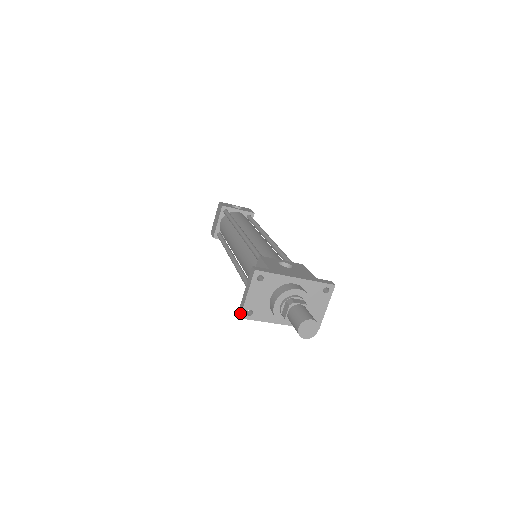
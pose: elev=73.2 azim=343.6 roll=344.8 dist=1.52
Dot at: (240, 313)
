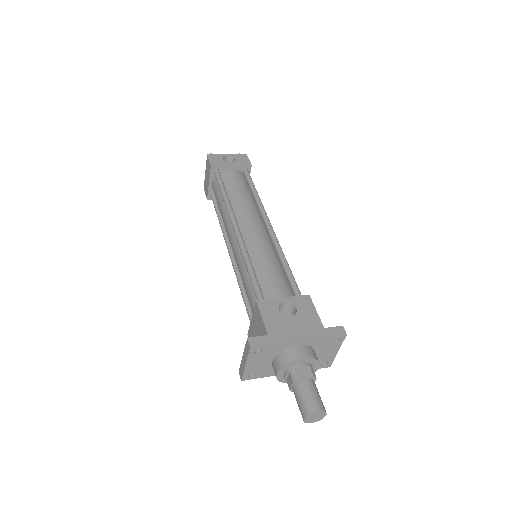
Dot at: (241, 376)
